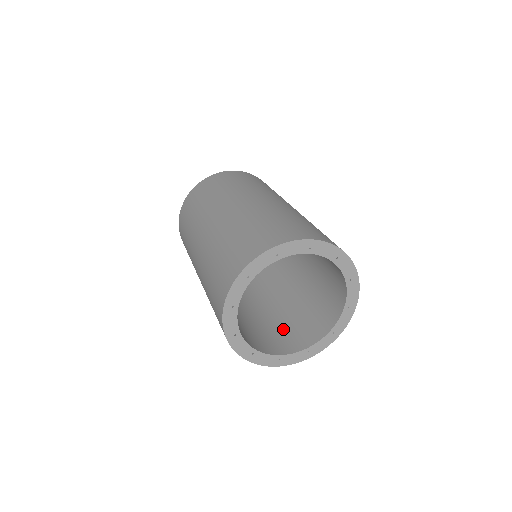
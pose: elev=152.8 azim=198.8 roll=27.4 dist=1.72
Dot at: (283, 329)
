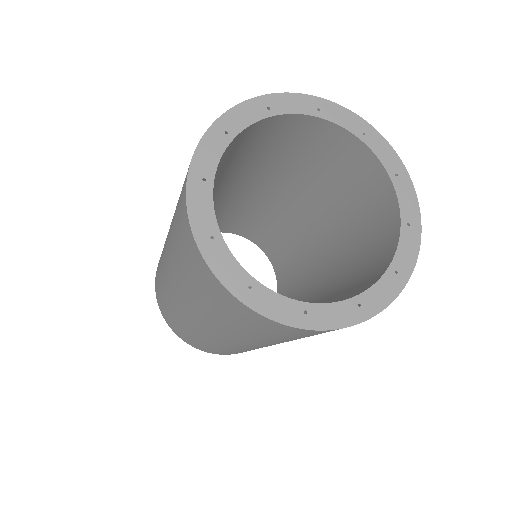
Dot at: occluded
